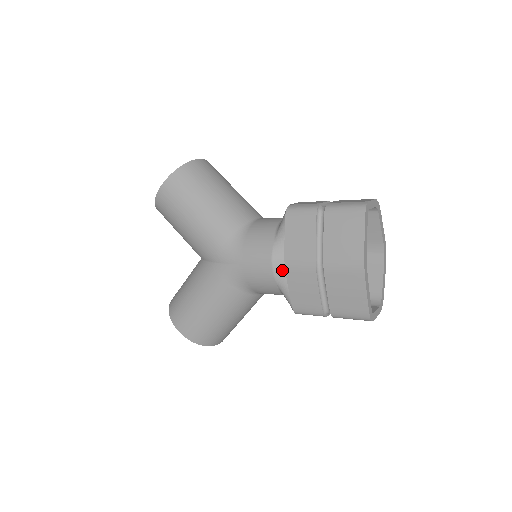
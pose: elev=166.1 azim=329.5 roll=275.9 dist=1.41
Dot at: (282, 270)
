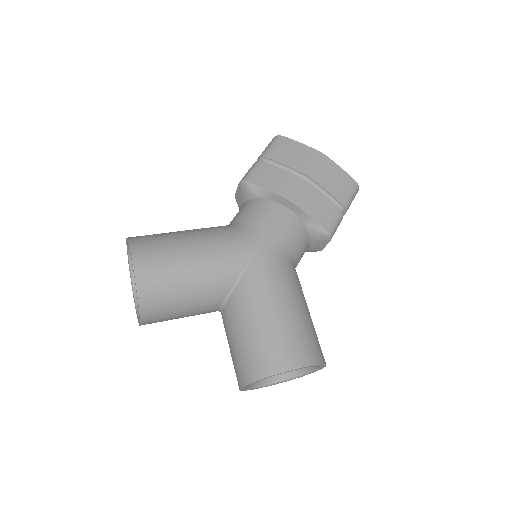
Dot at: (293, 206)
